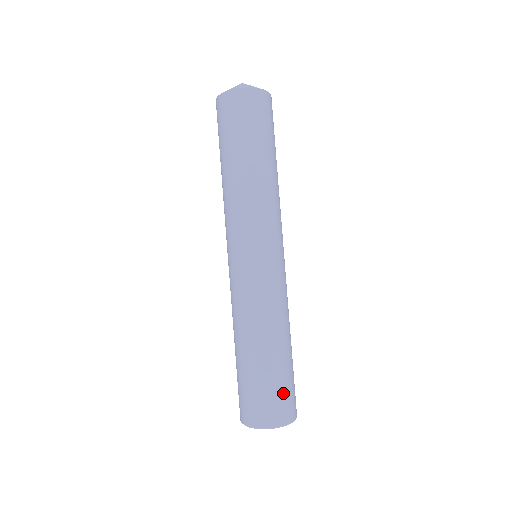
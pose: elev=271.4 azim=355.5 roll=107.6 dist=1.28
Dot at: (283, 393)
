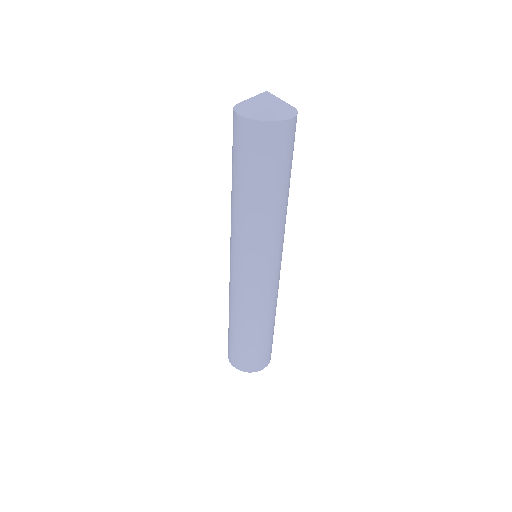
Dot at: (267, 351)
